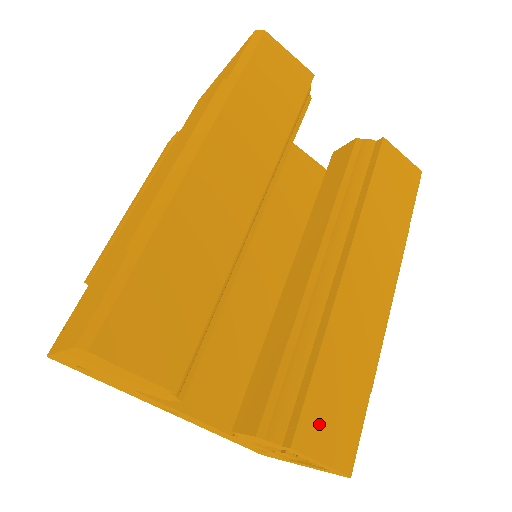
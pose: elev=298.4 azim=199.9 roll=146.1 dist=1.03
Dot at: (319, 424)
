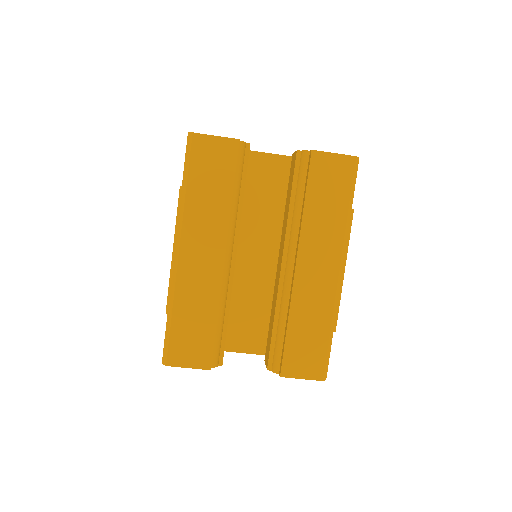
Dot at: (296, 361)
